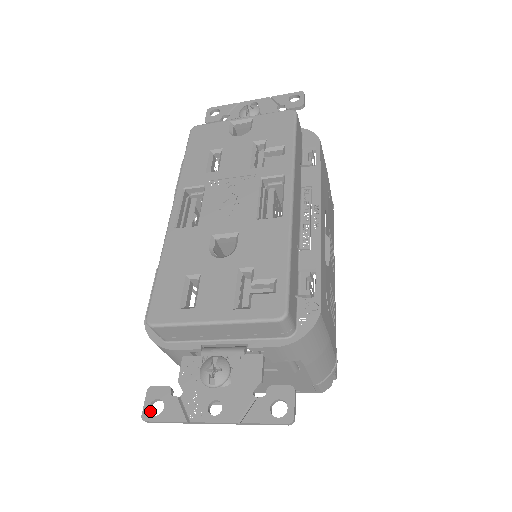
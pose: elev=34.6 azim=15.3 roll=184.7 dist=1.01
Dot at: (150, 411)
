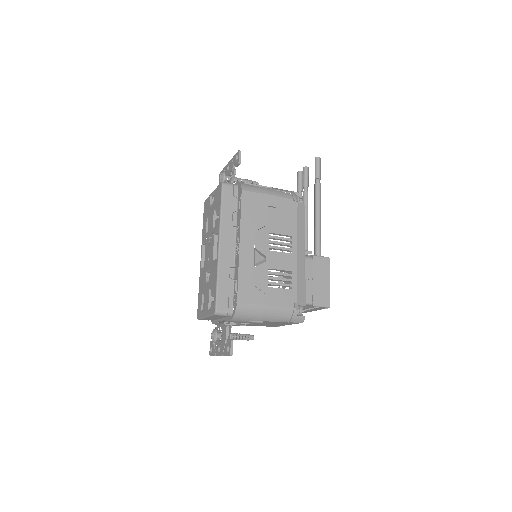
Dot at: occluded
